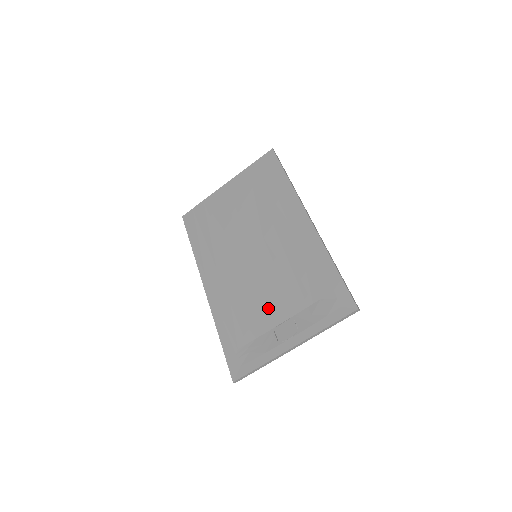
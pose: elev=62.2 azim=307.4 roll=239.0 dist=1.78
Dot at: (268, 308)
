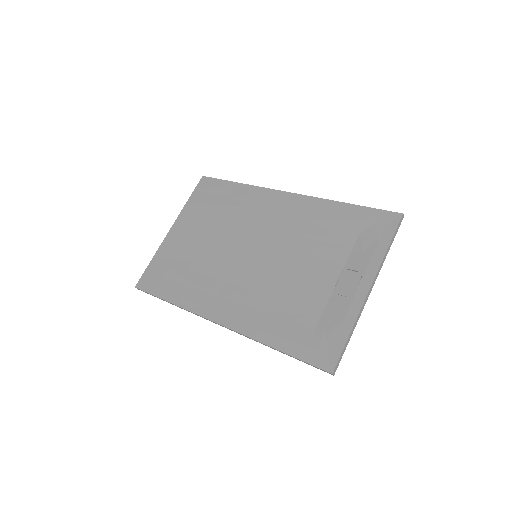
Dot at: (310, 282)
